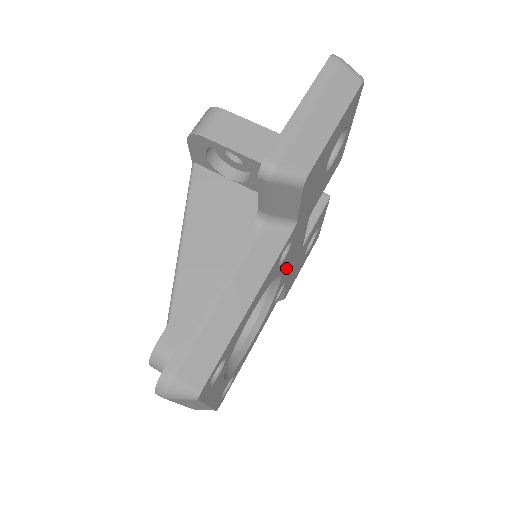
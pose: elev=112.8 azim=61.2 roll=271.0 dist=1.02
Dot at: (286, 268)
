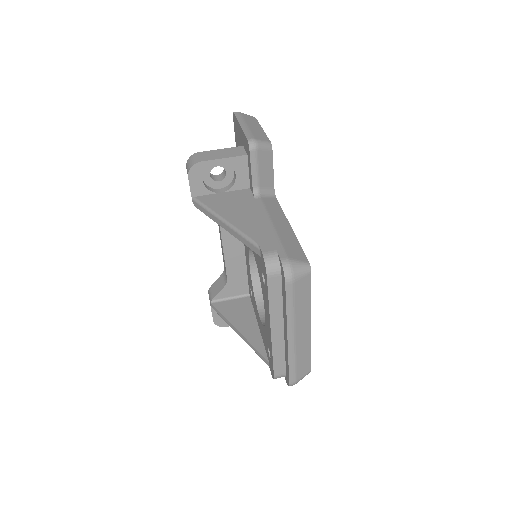
Dot at: occluded
